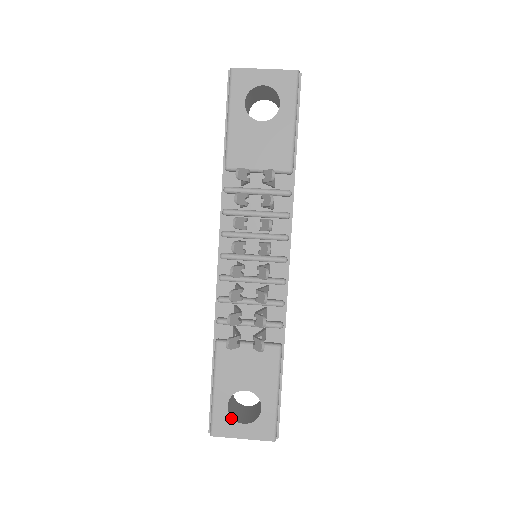
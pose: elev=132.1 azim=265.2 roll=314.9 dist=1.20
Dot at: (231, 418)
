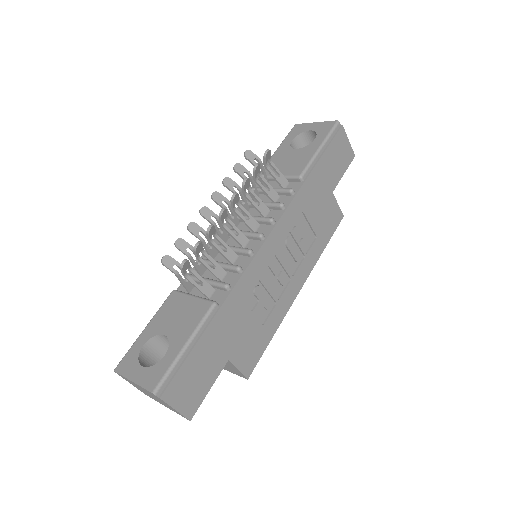
Dot at: (138, 358)
